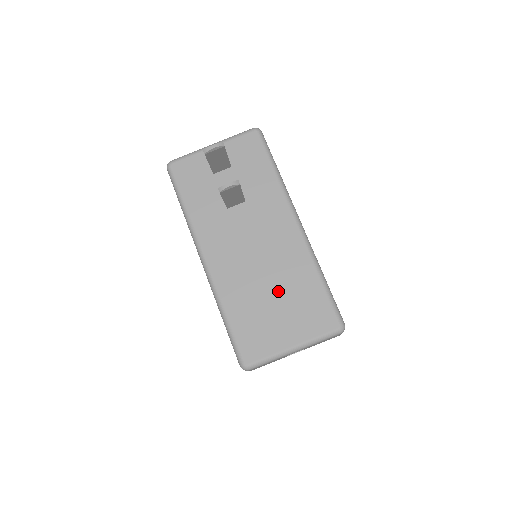
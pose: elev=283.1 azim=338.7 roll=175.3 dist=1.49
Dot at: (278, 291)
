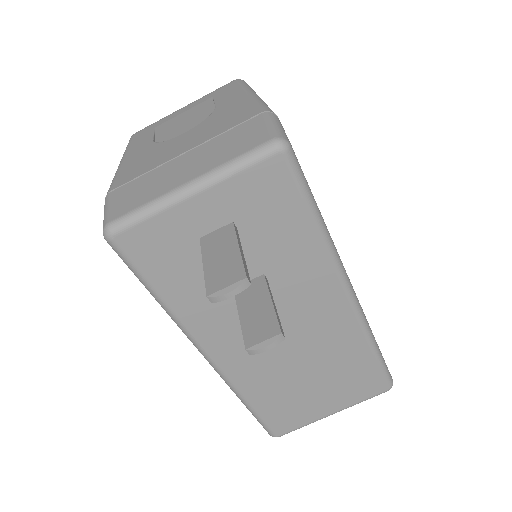
Dot at: (317, 373)
